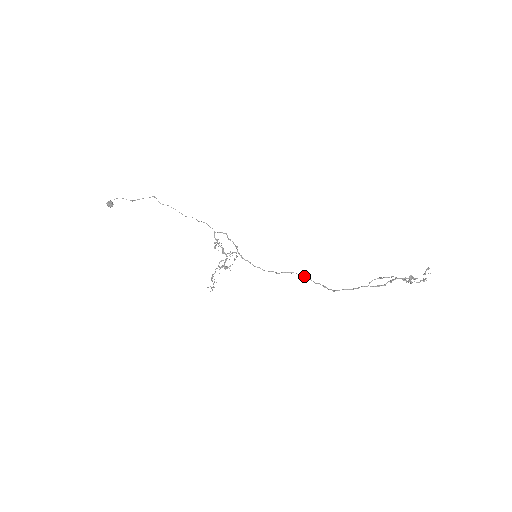
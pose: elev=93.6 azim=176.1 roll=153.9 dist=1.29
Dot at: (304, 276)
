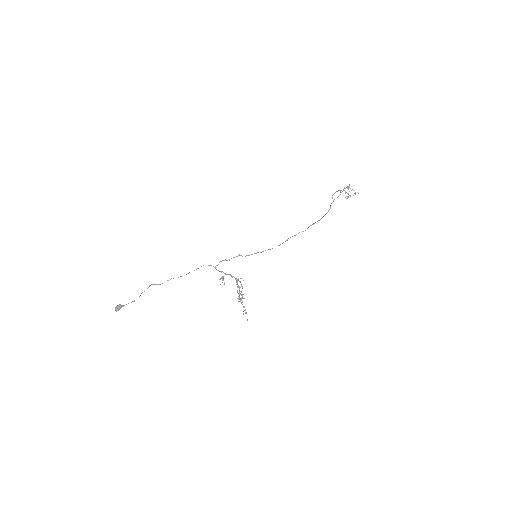
Dot at: (296, 234)
